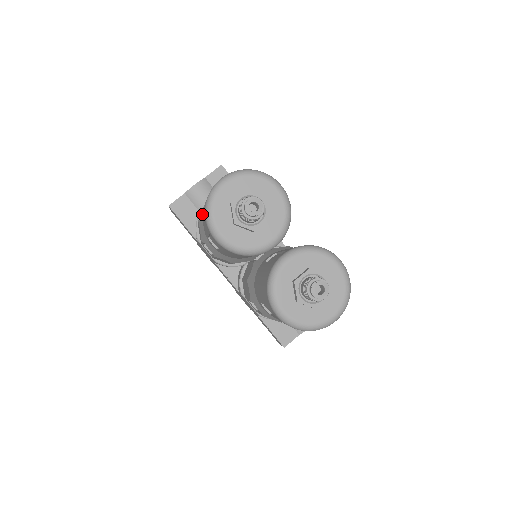
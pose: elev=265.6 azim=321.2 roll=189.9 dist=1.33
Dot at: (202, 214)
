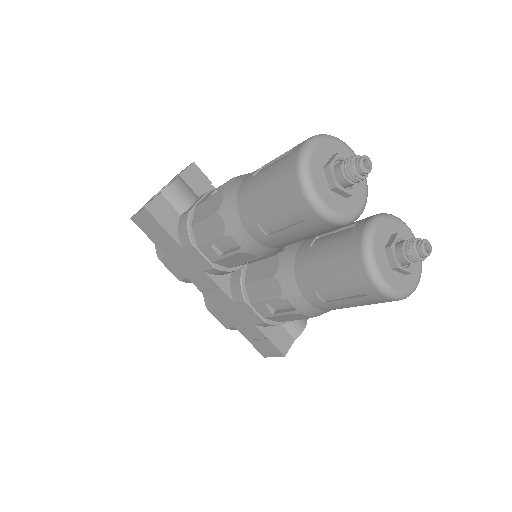
Dot at: (229, 202)
